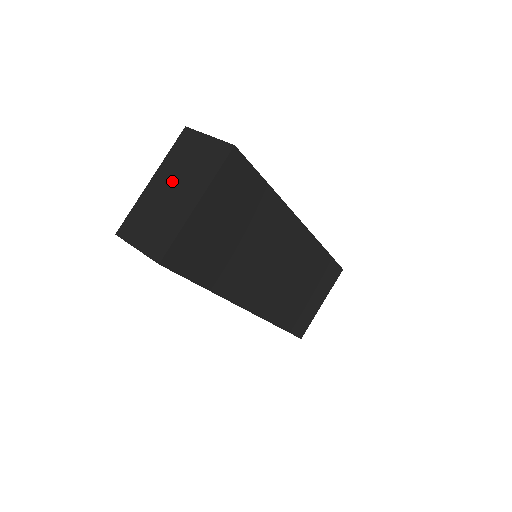
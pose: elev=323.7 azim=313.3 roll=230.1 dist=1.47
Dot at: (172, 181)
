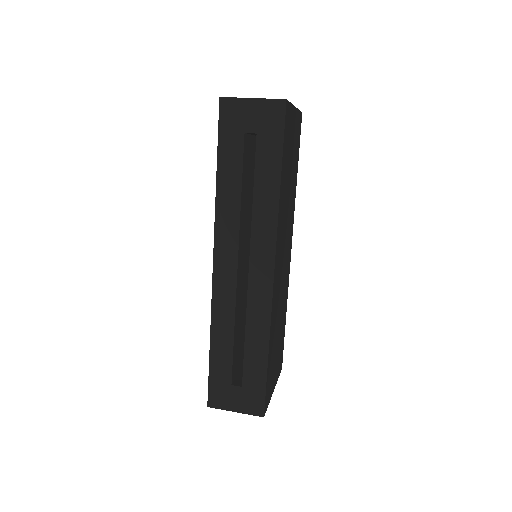
Dot at: occluded
